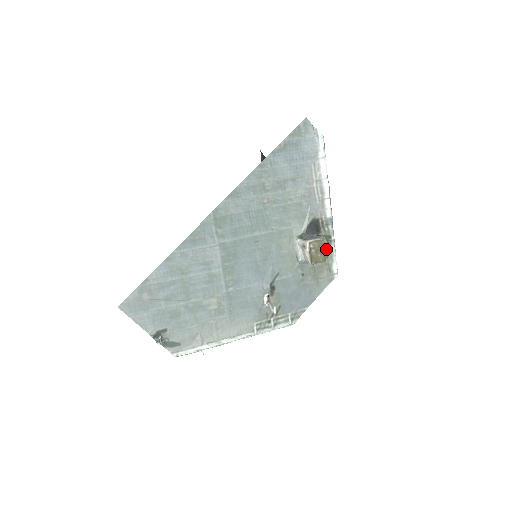
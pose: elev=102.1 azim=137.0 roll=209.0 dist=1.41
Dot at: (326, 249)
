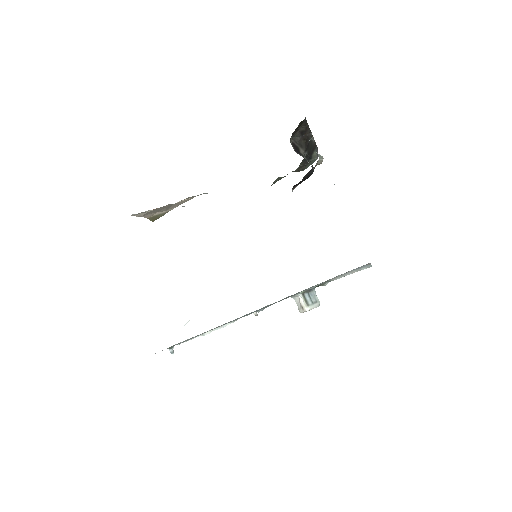
Dot at: occluded
